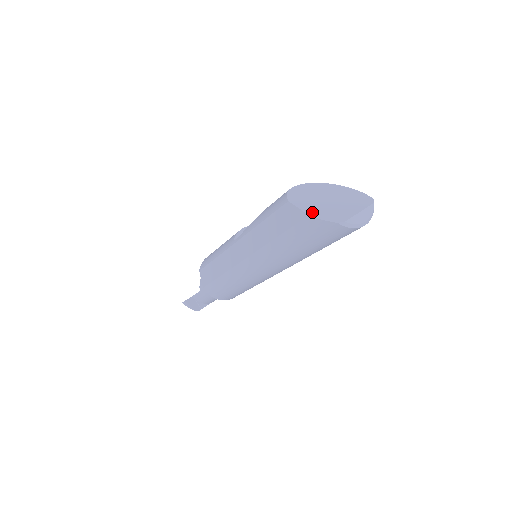
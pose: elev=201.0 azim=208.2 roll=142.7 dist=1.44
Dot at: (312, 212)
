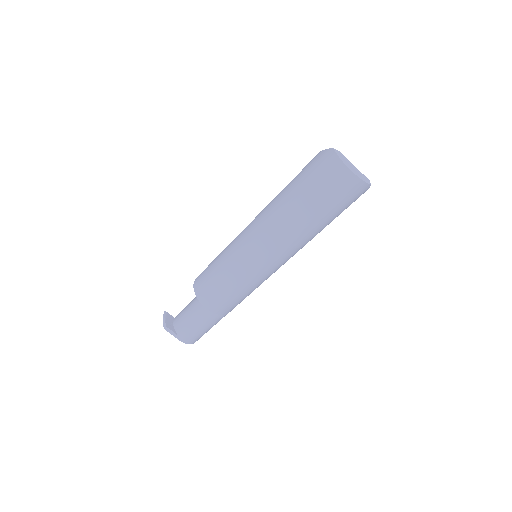
Dot at: occluded
